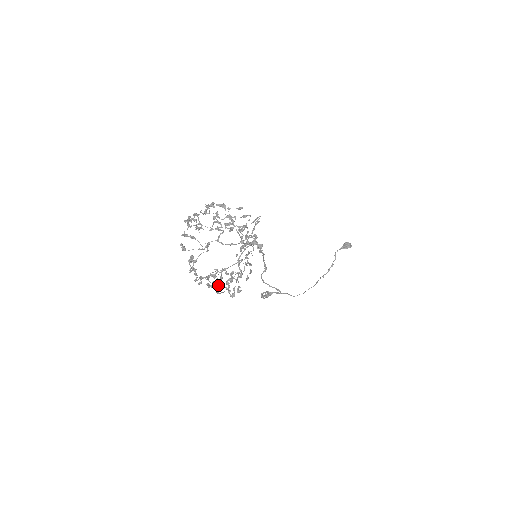
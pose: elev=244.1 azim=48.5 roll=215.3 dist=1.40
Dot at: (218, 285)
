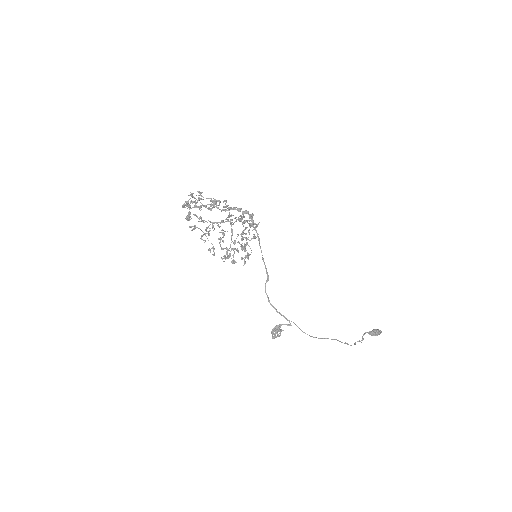
Dot at: (212, 247)
